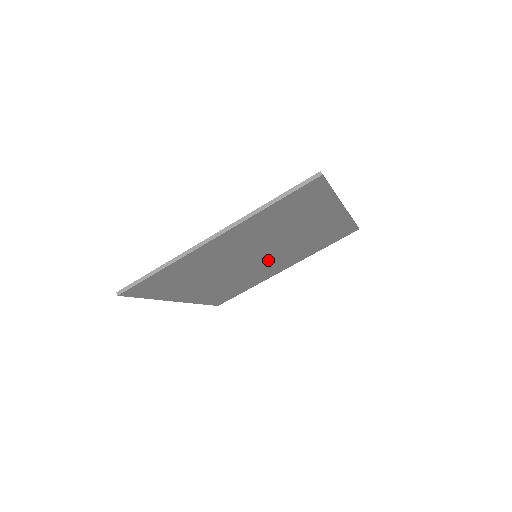
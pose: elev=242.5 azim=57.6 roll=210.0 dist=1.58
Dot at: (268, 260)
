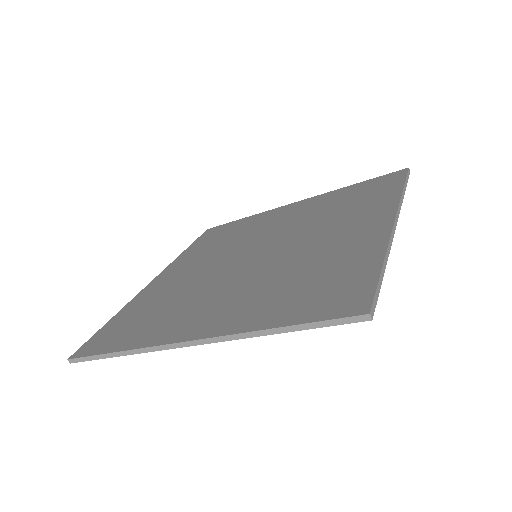
Dot at: occluded
